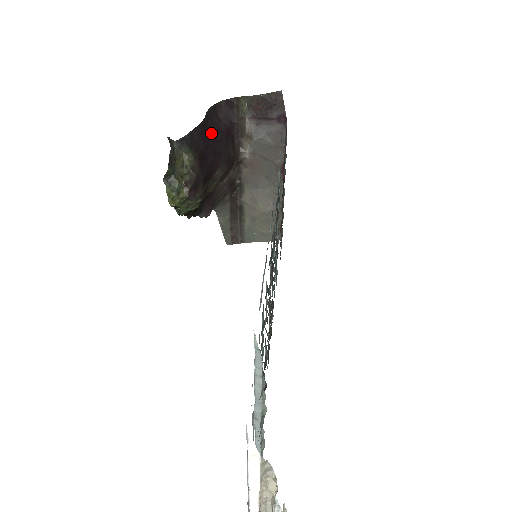
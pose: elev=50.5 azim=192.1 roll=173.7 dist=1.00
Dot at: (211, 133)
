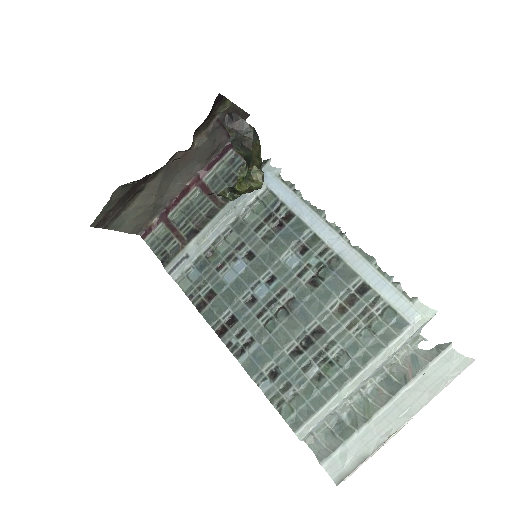
Dot at: occluded
